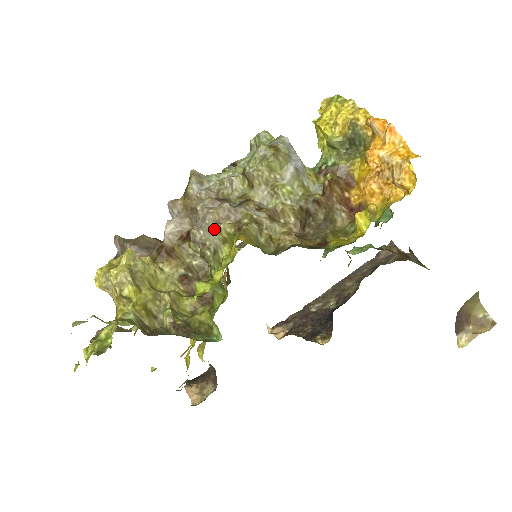
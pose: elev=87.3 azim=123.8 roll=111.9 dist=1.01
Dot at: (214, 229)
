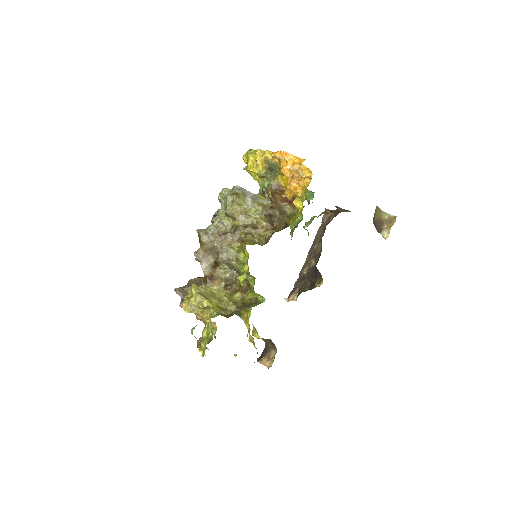
Dot at: (230, 249)
